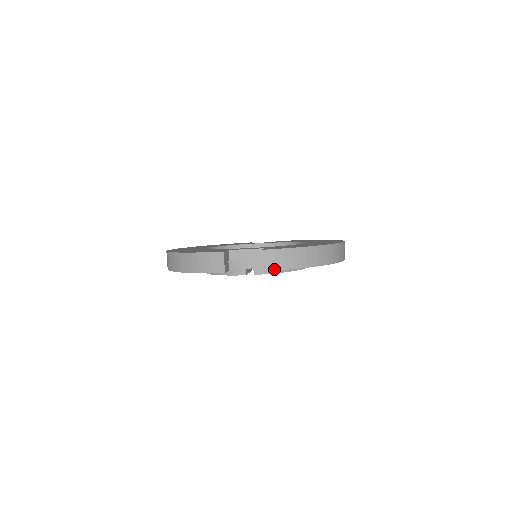
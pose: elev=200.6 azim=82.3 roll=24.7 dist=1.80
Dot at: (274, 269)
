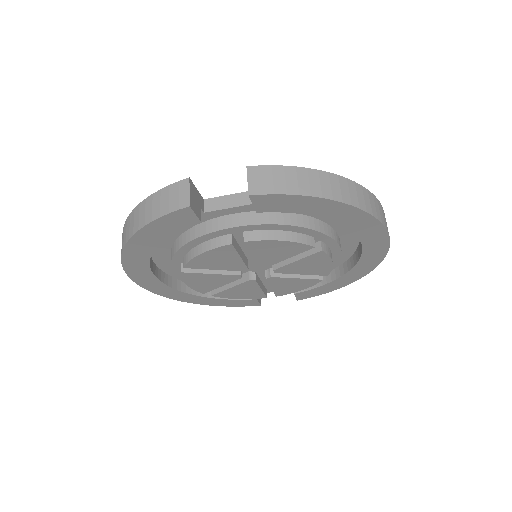
Dot at: (268, 192)
